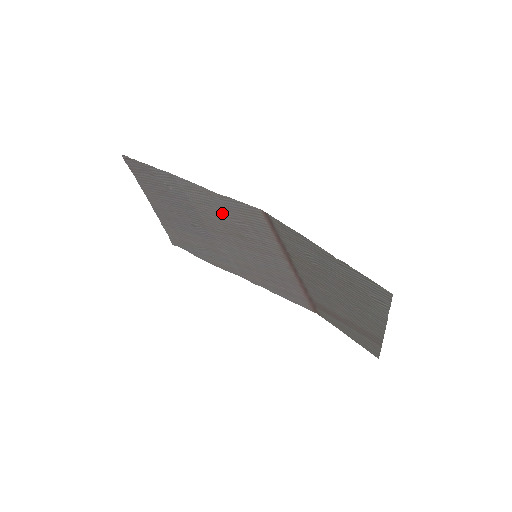
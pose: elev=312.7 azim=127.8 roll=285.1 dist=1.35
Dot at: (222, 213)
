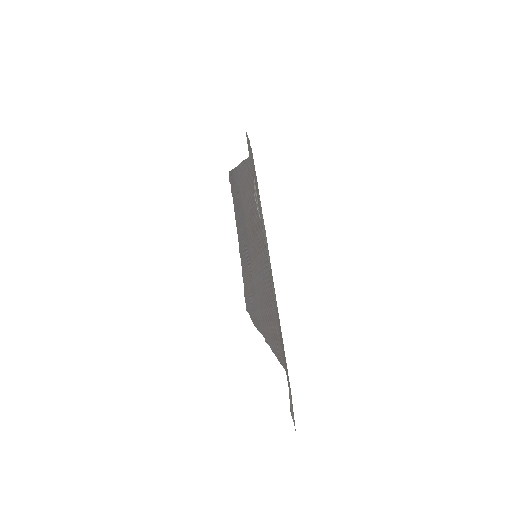
Dot at: (248, 198)
